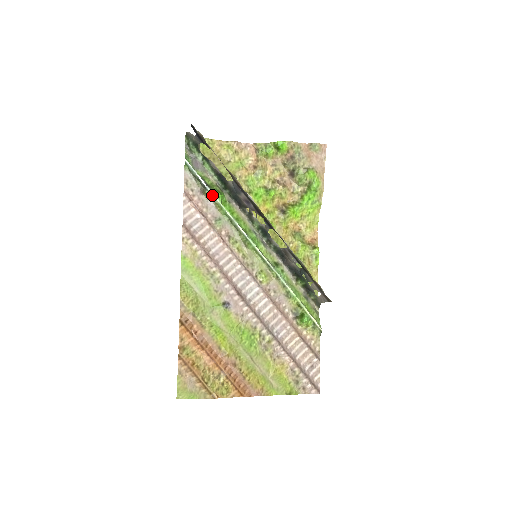
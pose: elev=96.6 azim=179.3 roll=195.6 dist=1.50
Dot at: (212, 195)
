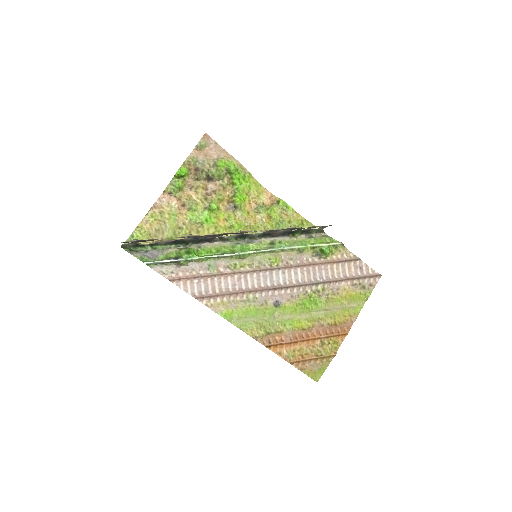
Dot at: (187, 260)
